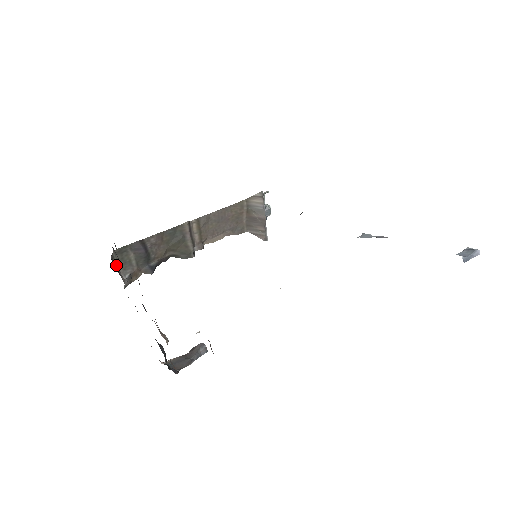
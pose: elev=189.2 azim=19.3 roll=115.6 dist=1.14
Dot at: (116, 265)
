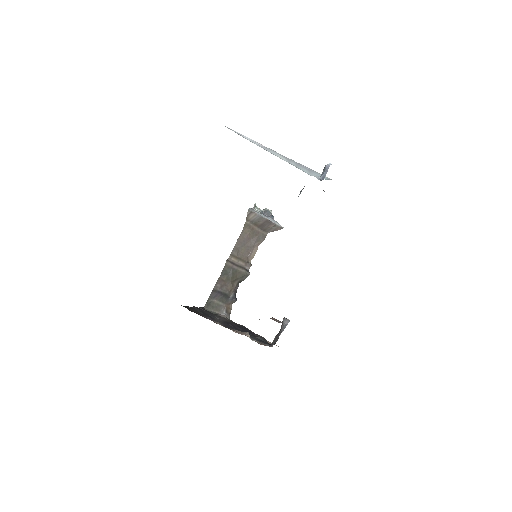
Dot at: (213, 312)
